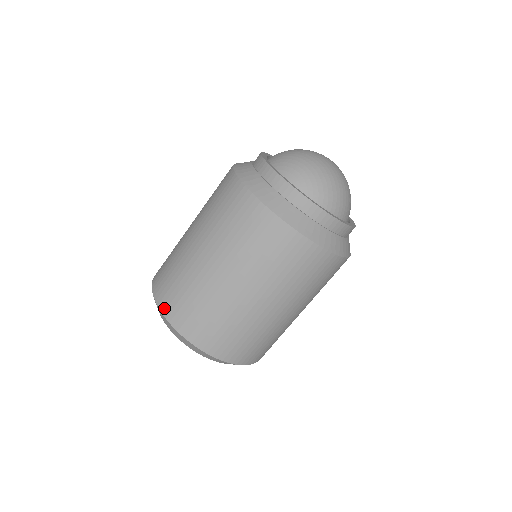
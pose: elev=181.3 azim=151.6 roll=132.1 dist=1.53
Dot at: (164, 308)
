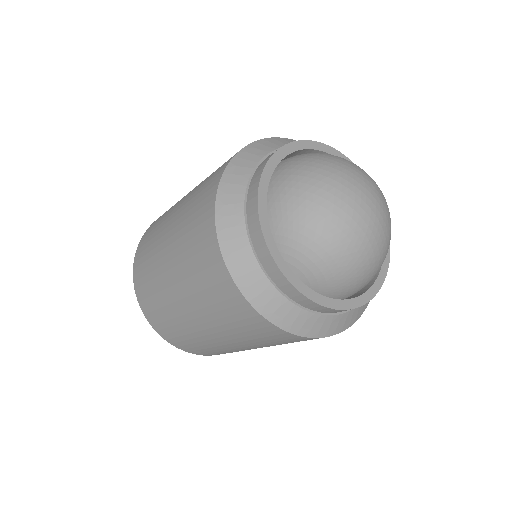
Dot at: (156, 328)
